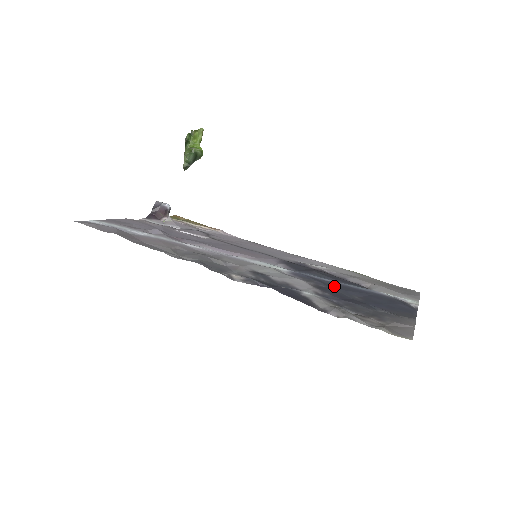
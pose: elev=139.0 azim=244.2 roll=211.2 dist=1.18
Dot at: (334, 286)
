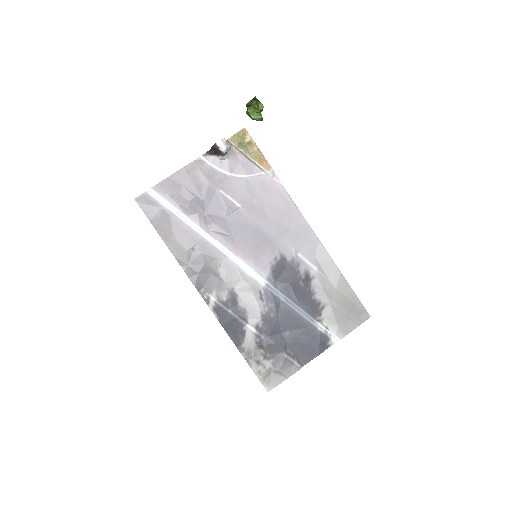
Dot at: (283, 315)
